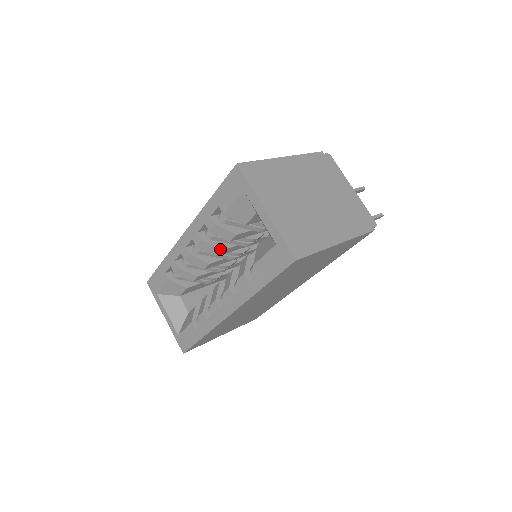
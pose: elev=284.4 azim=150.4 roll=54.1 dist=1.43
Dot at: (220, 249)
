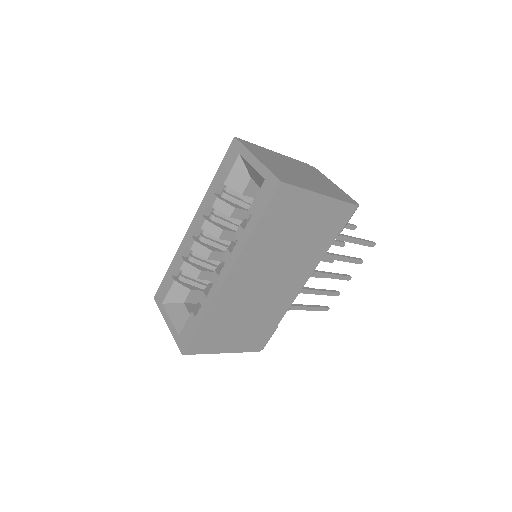
Dot at: (221, 229)
